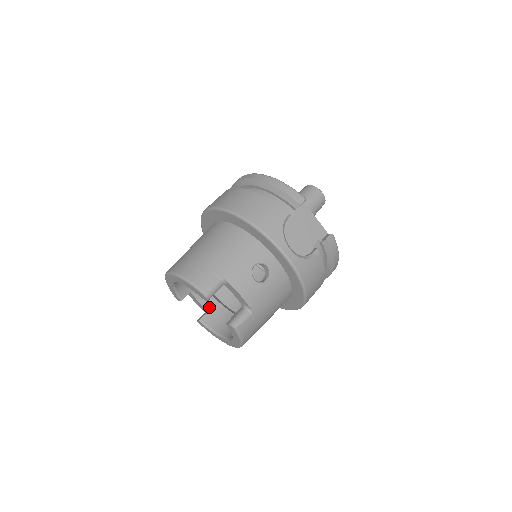
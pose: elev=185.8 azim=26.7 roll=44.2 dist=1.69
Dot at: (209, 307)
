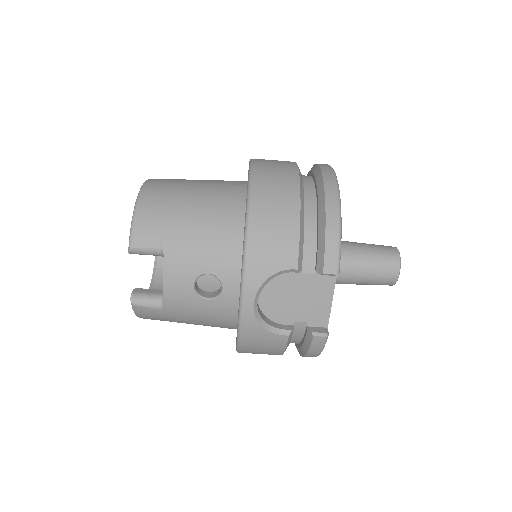
Dot at: occluded
